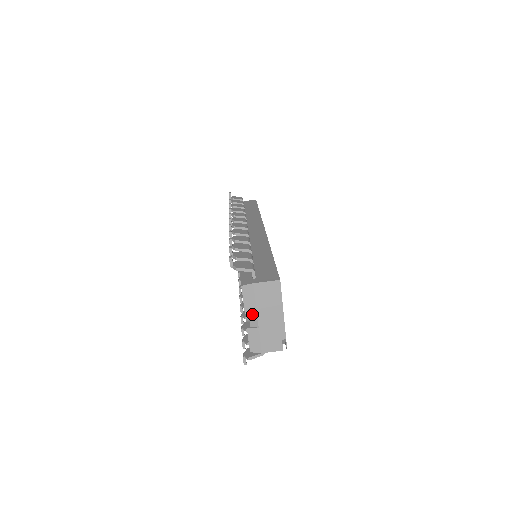
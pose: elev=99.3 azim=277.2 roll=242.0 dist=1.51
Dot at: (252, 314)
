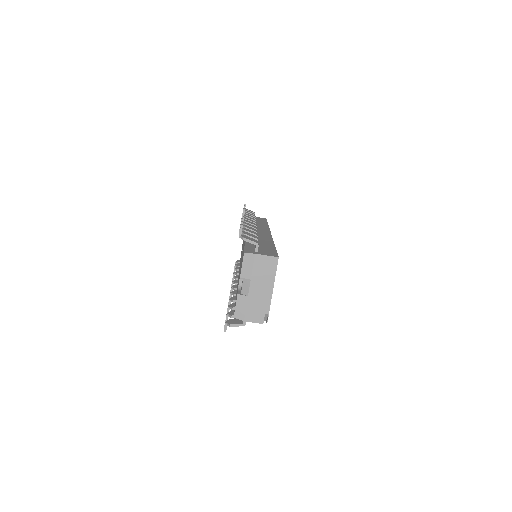
Dot at: (246, 282)
